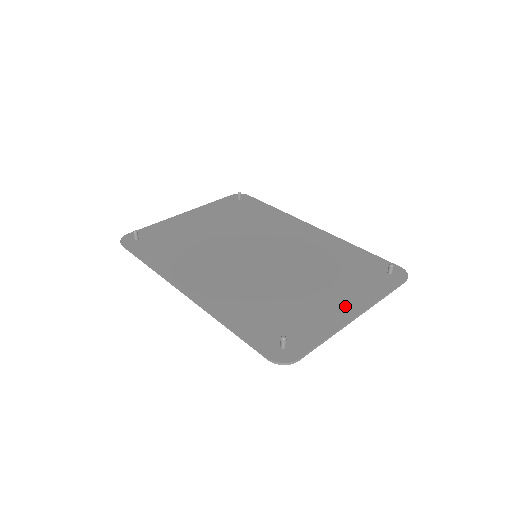
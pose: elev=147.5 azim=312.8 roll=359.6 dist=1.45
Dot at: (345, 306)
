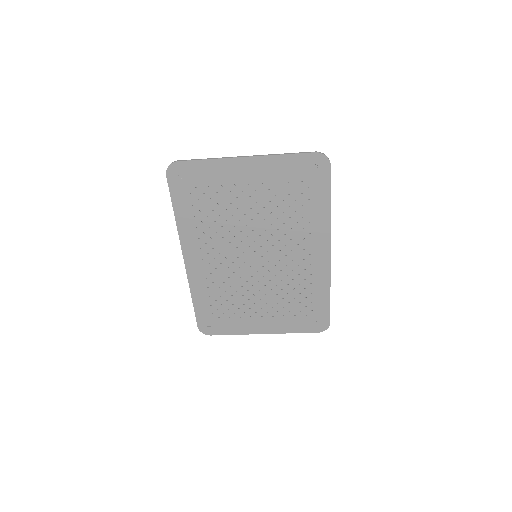
Dot at: (248, 169)
